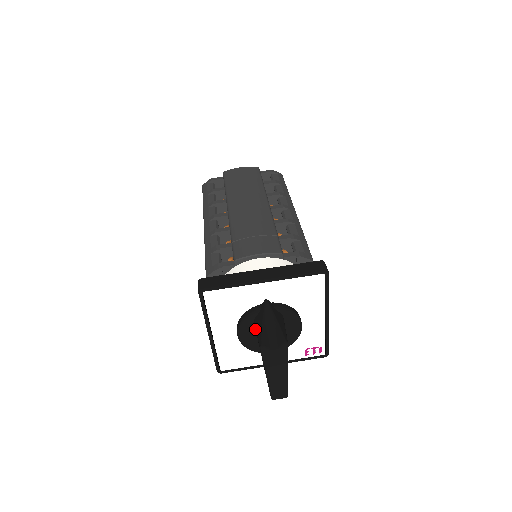
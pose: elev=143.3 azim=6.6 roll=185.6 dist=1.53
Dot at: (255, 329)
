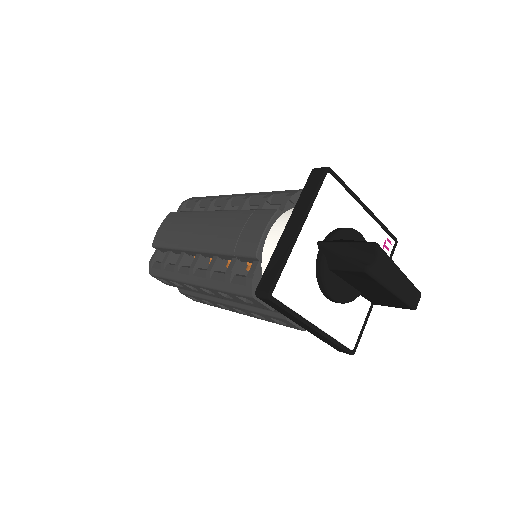
Dot at: (338, 277)
